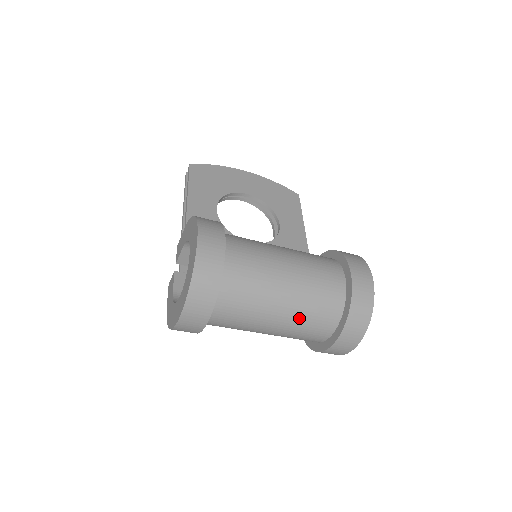
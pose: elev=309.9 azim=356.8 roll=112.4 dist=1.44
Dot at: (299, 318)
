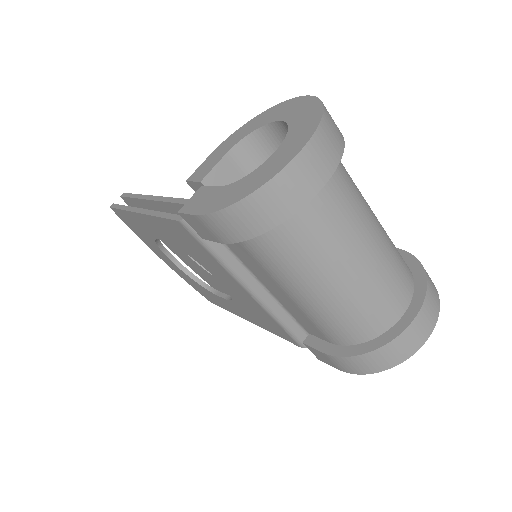
Dot at: (389, 255)
